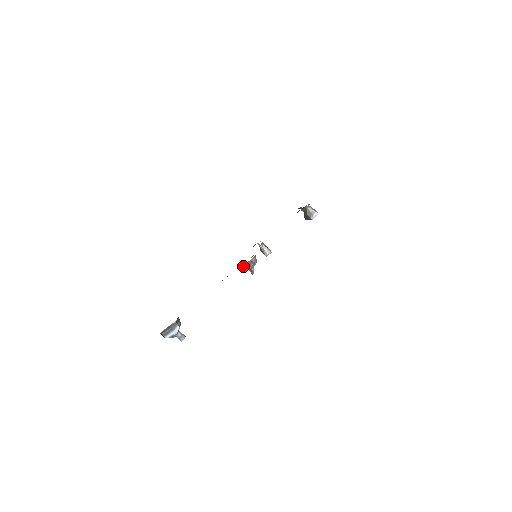
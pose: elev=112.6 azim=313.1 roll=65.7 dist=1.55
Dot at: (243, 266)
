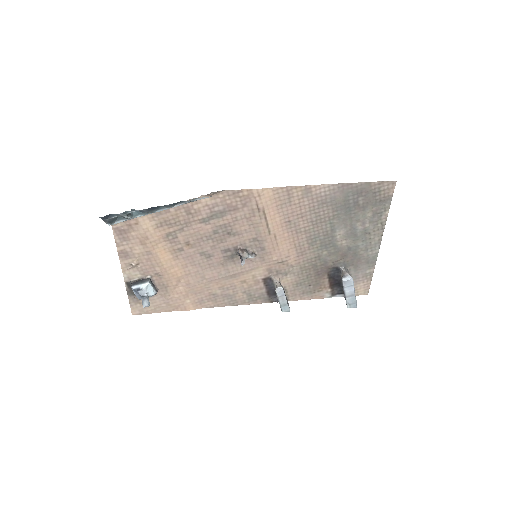
Dot at: (236, 251)
